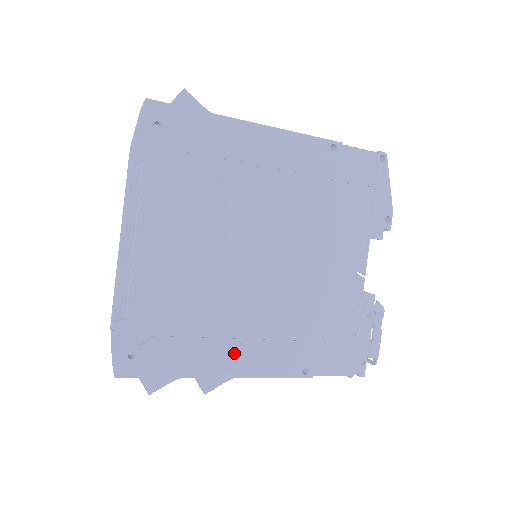
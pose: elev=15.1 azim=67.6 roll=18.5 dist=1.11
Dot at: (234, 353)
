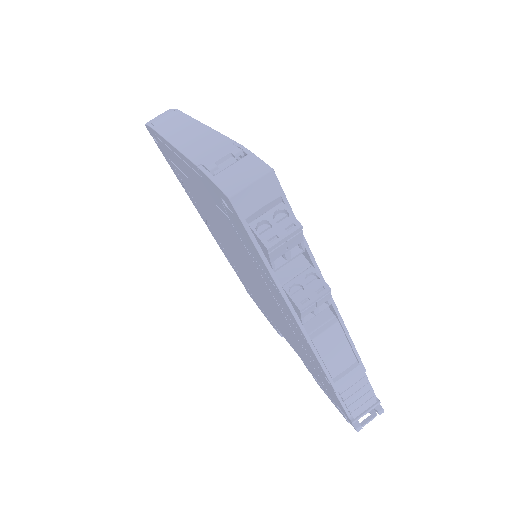
Dot at: occluded
